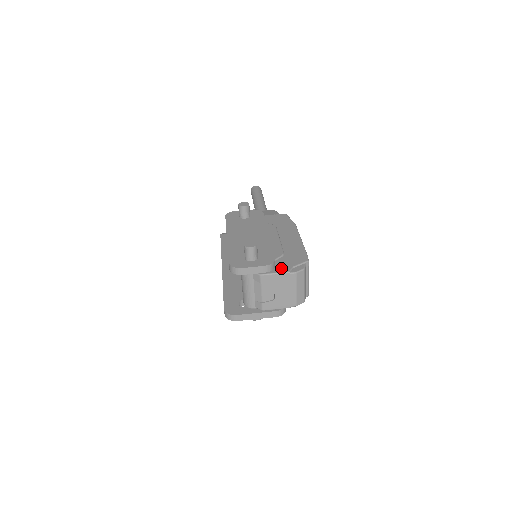
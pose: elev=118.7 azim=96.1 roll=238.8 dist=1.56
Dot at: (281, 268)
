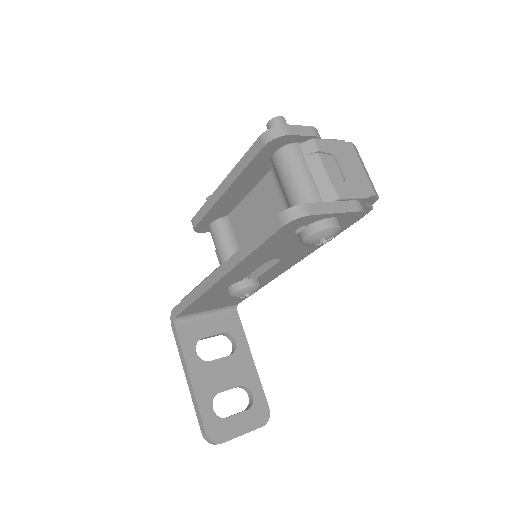
Dot at: occluded
